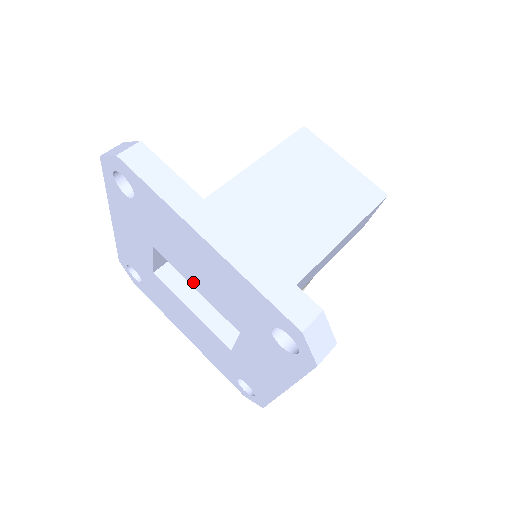
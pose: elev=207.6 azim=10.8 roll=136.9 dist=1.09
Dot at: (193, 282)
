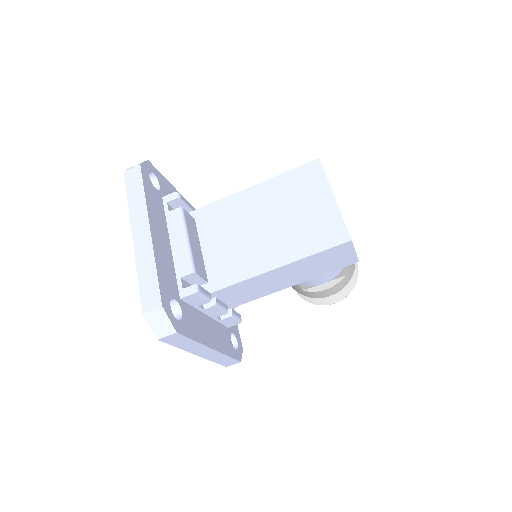
Dot at: occluded
